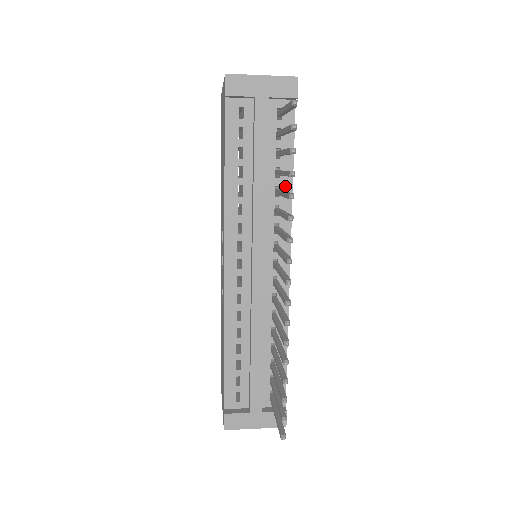
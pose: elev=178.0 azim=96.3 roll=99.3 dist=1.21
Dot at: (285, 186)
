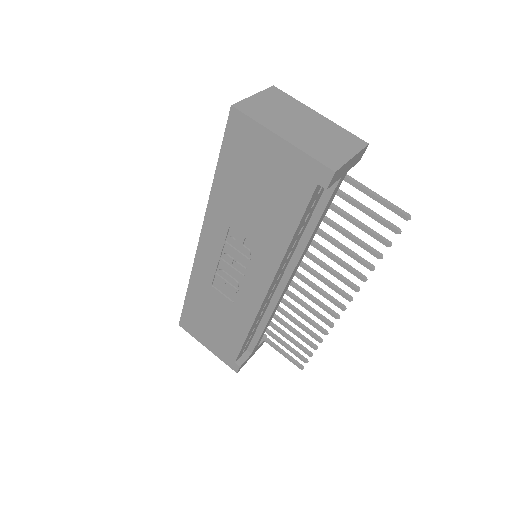
Dot at: occluded
